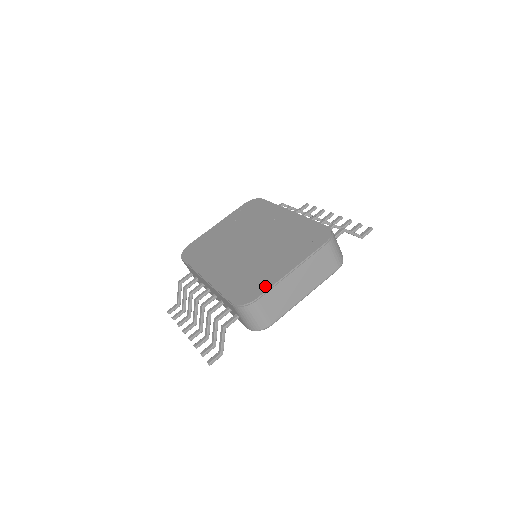
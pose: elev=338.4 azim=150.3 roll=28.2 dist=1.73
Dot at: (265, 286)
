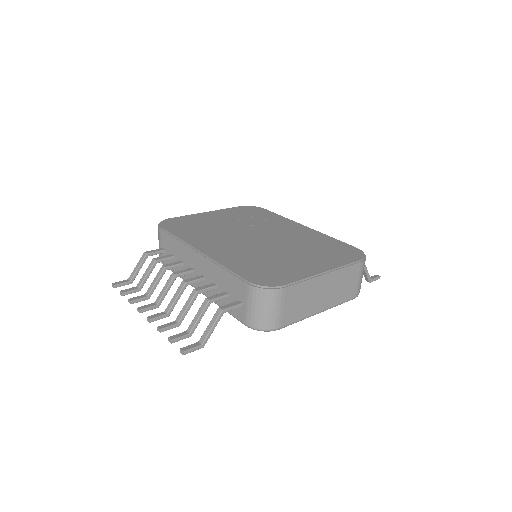
Dot at: (293, 277)
